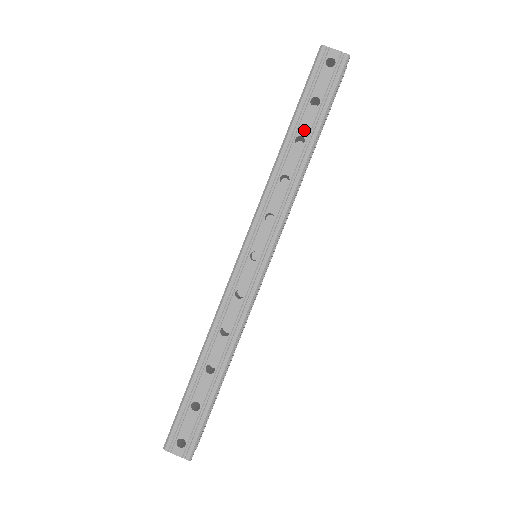
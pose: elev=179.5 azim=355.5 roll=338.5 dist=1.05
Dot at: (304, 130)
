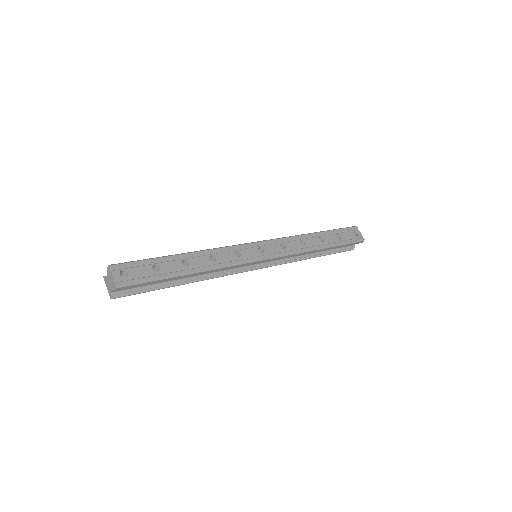
Dot at: (327, 239)
